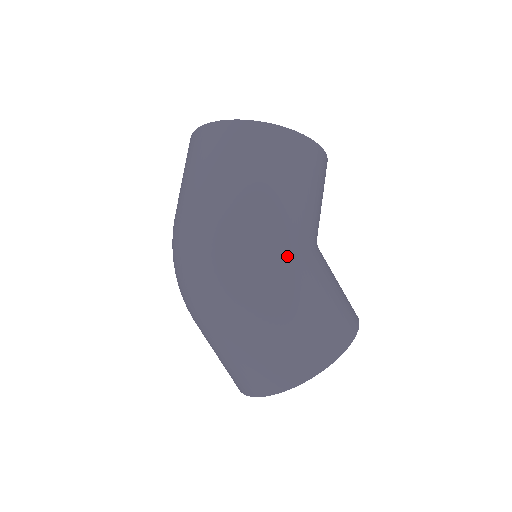
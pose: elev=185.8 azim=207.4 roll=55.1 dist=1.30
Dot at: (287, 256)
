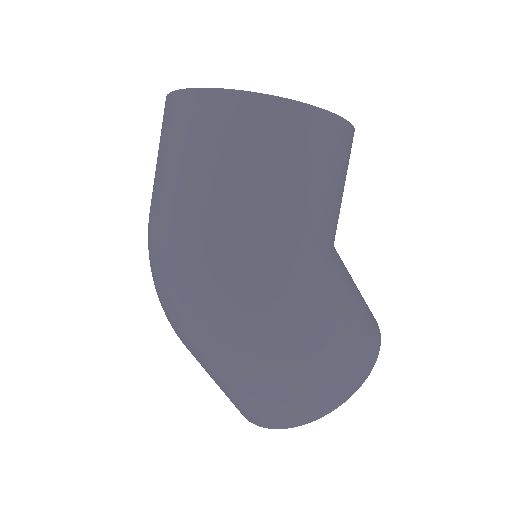
Dot at: (294, 284)
